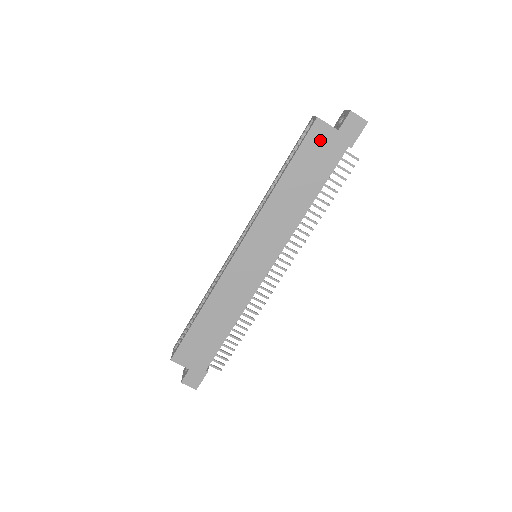
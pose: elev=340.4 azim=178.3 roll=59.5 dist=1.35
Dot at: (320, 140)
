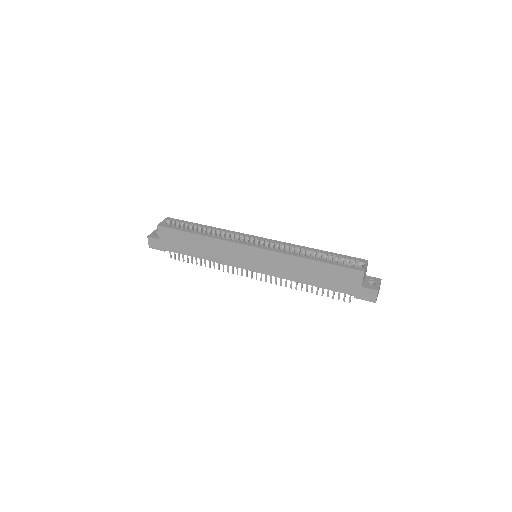
Dot at: (350, 277)
